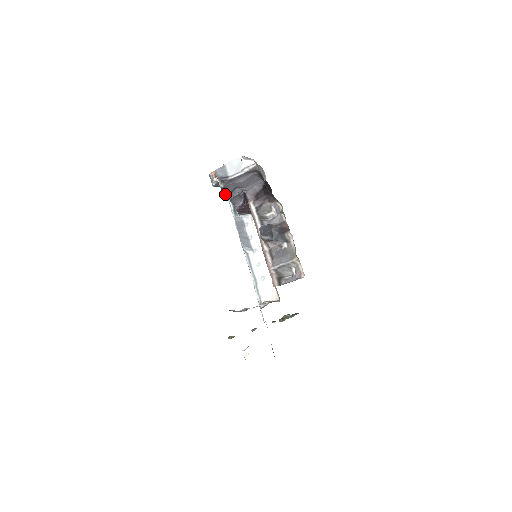
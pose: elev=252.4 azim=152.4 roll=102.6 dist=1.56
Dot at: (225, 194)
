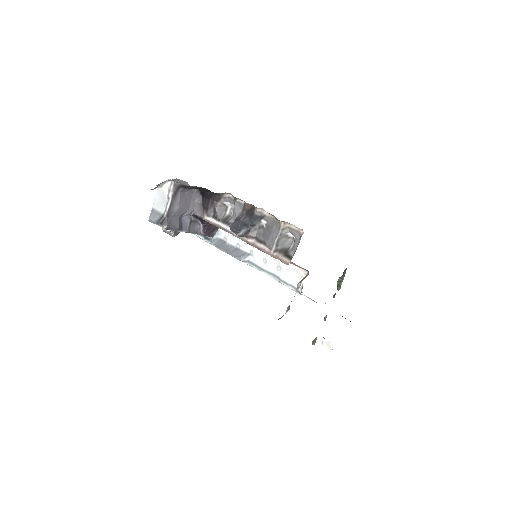
Dot at: occluded
